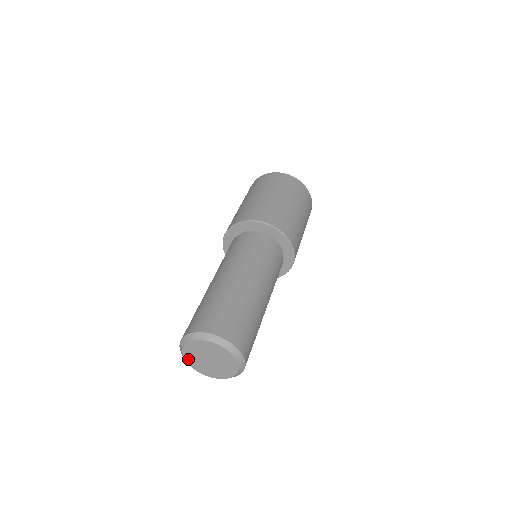
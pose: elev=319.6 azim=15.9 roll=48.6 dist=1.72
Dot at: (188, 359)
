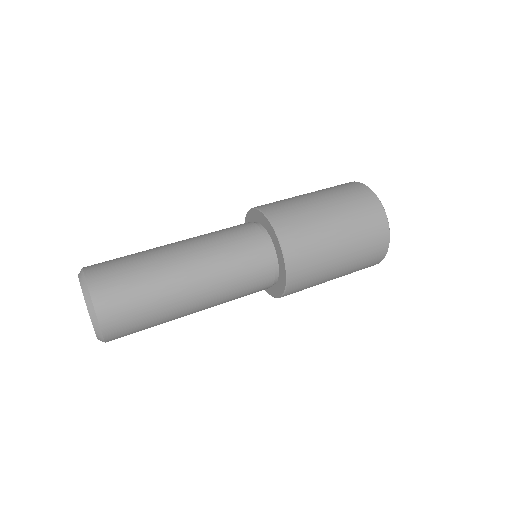
Dot at: occluded
